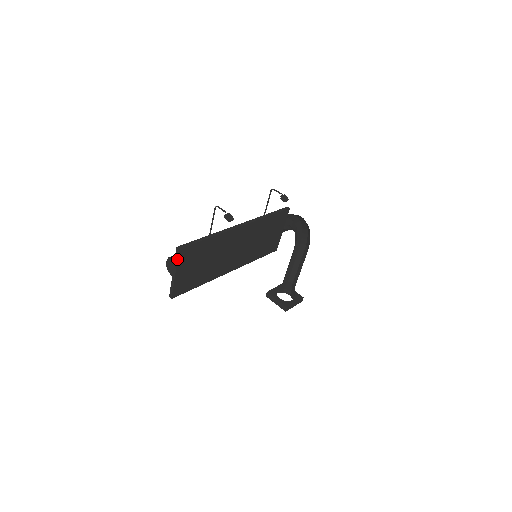
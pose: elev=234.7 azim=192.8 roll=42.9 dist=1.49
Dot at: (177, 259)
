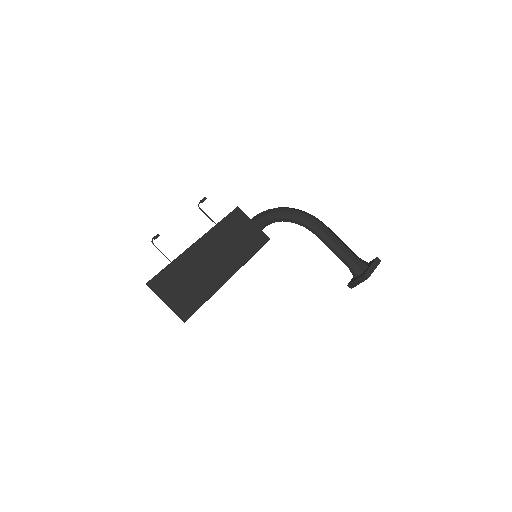
Dot at: (154, 291)
